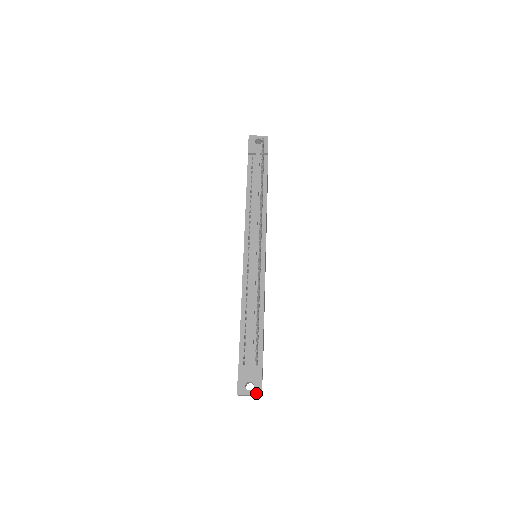
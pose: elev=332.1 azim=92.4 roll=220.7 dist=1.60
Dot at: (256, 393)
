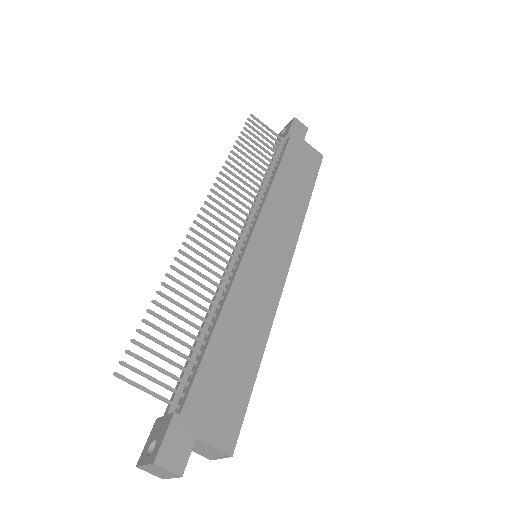
Dot at: (150, 460)
